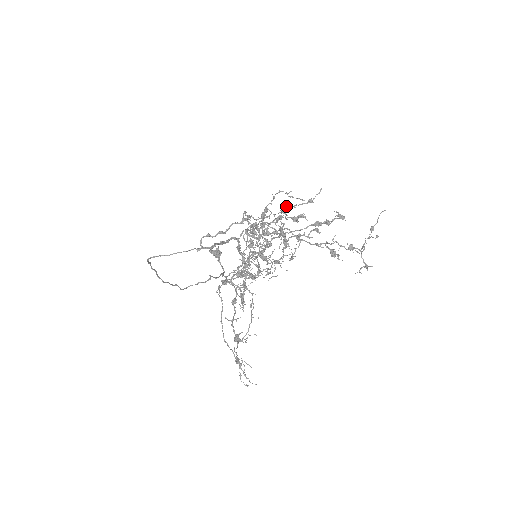
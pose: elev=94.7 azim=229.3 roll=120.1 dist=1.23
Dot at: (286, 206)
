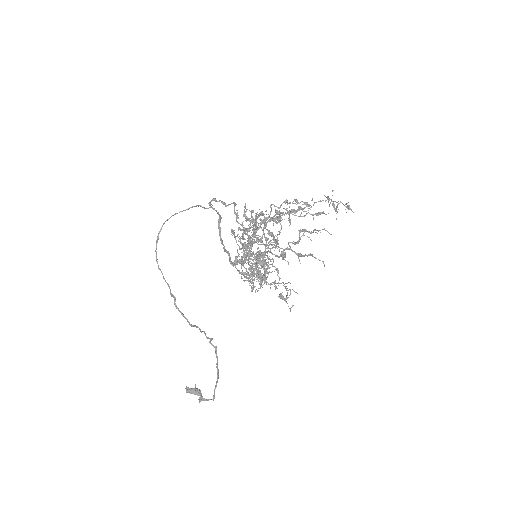
Dot at: occluded
